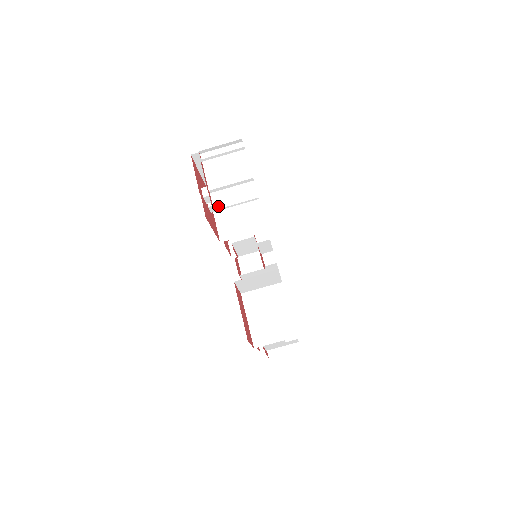
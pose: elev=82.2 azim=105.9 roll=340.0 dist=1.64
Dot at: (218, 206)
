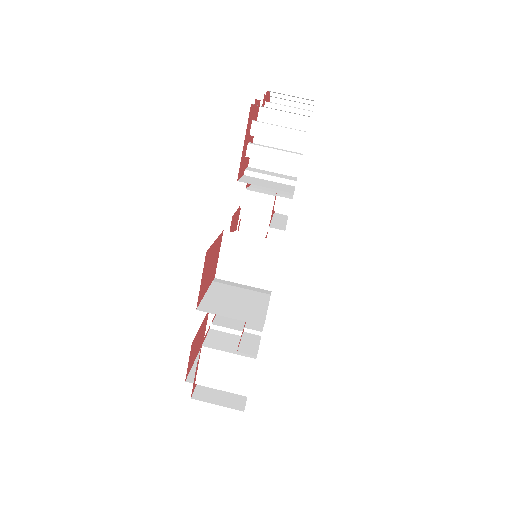
Dot at: occluded
